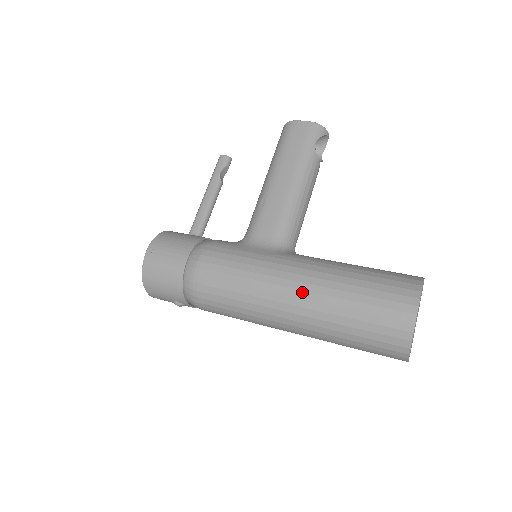
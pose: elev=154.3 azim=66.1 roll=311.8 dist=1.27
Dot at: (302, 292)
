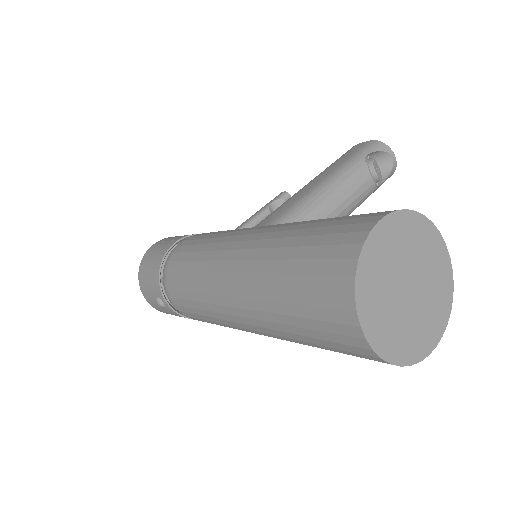
Dot at: (248, 242)
